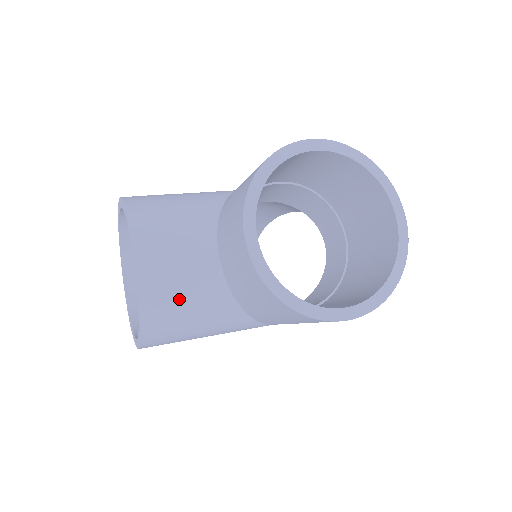
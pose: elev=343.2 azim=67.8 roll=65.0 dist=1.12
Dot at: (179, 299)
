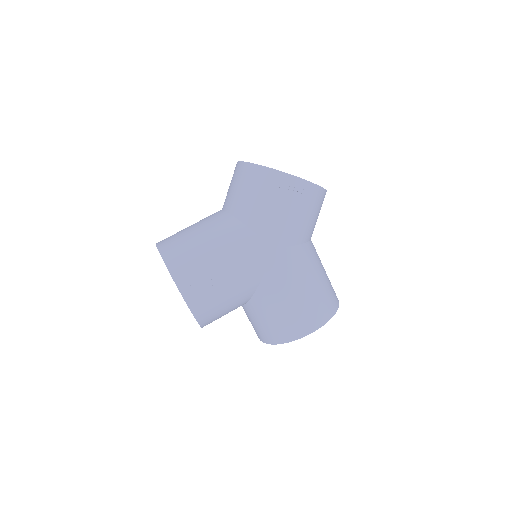
Dot at: occluded
